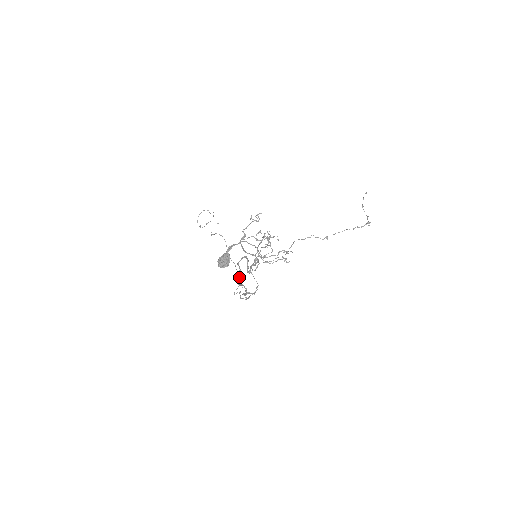
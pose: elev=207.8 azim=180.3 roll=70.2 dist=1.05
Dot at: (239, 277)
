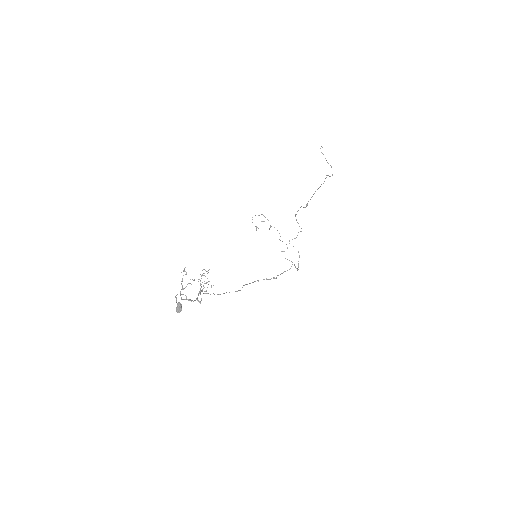
Dot at: occluded
